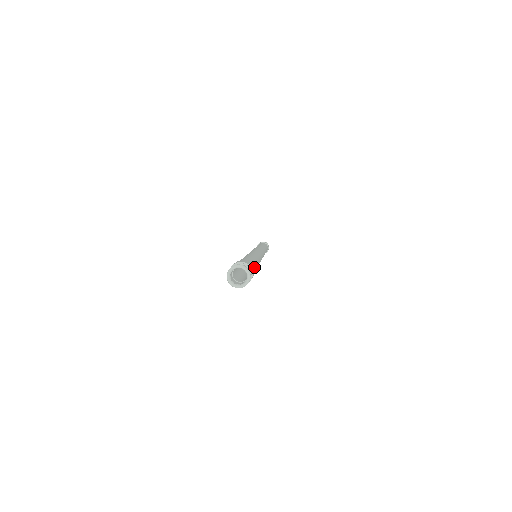
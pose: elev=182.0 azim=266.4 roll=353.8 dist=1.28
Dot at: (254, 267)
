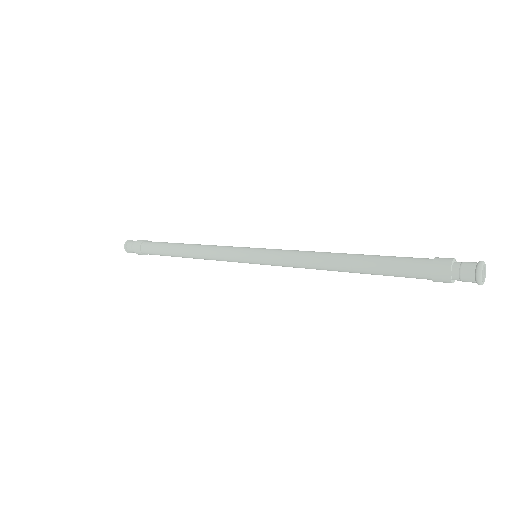
Dot at: occluded
